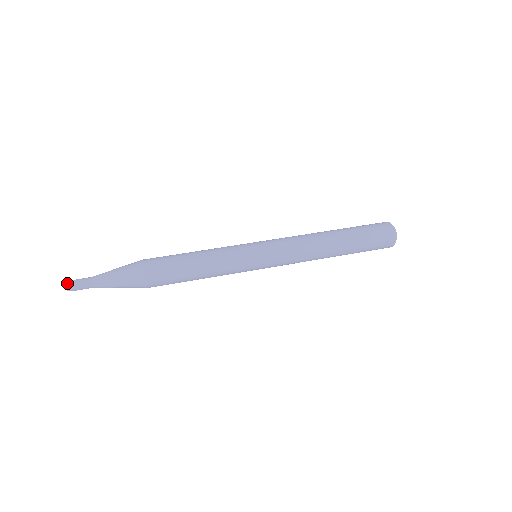
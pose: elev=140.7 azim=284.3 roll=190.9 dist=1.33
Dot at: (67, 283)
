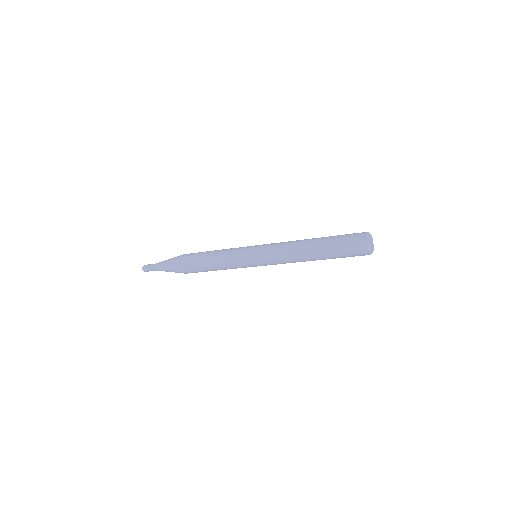
Dot at: (145, 265)
